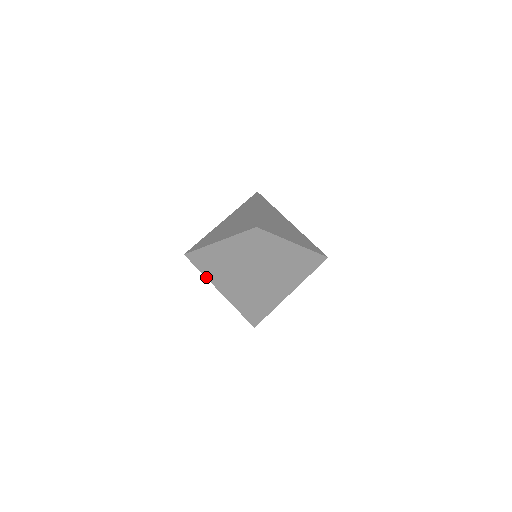
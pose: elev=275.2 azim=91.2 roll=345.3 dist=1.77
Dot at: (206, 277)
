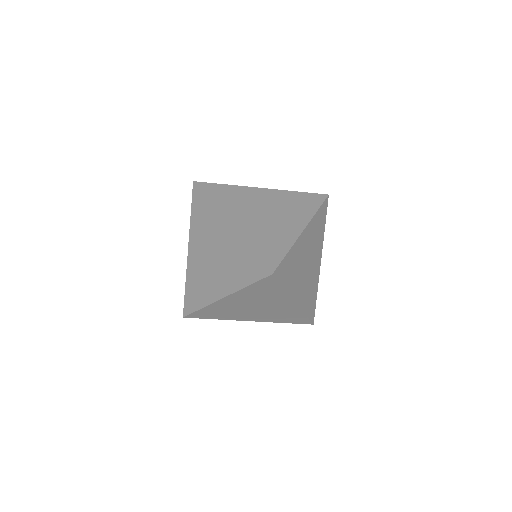
Dot at: occluded
